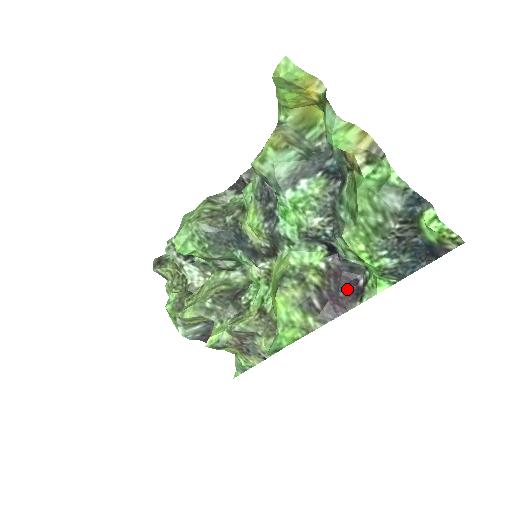
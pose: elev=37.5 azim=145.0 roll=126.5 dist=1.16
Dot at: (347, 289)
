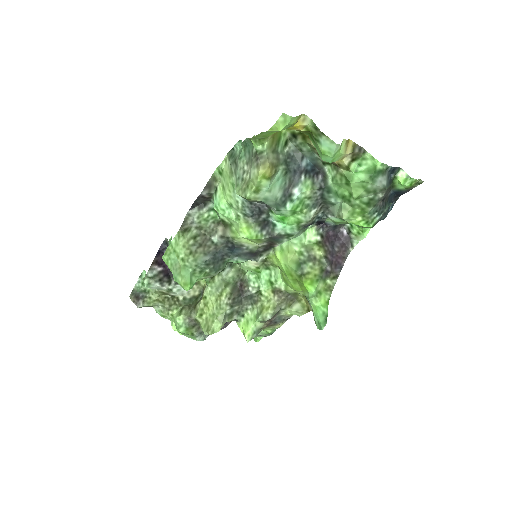
Dot at: (338, 243)
